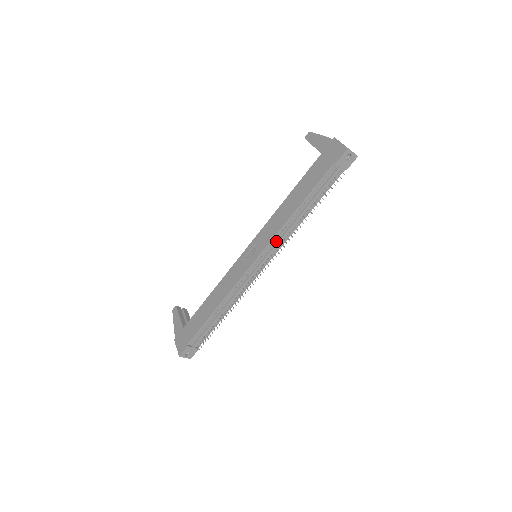
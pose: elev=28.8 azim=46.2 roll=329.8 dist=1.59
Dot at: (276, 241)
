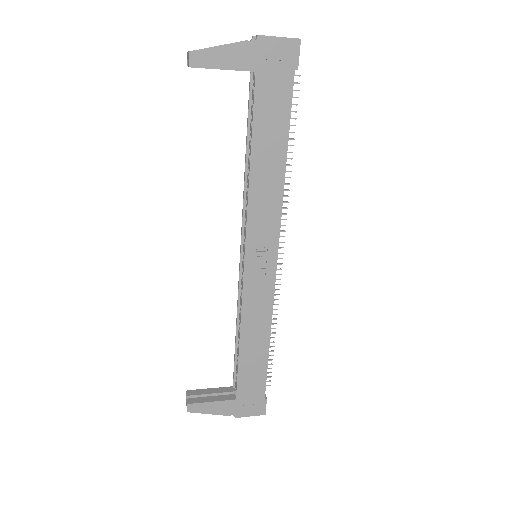
Dot at: occluded
